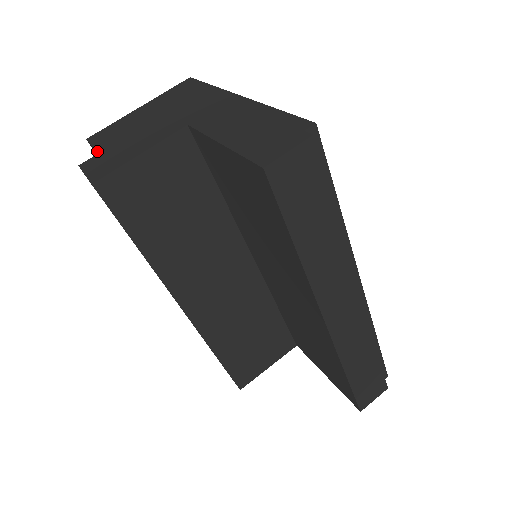
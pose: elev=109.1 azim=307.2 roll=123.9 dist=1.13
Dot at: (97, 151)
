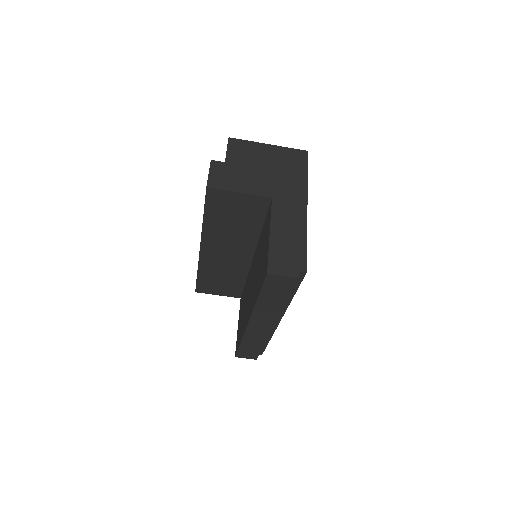
Dot at: (226, 159)
